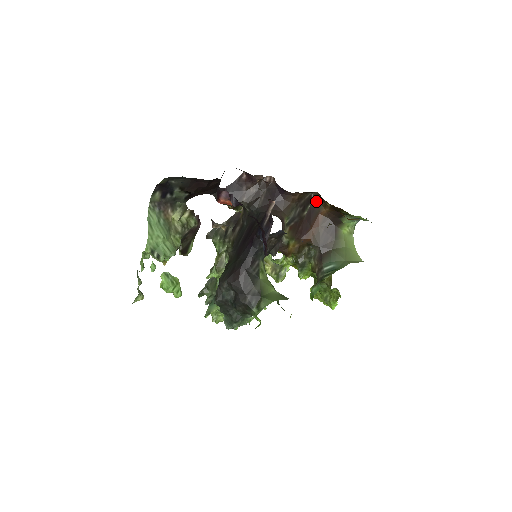
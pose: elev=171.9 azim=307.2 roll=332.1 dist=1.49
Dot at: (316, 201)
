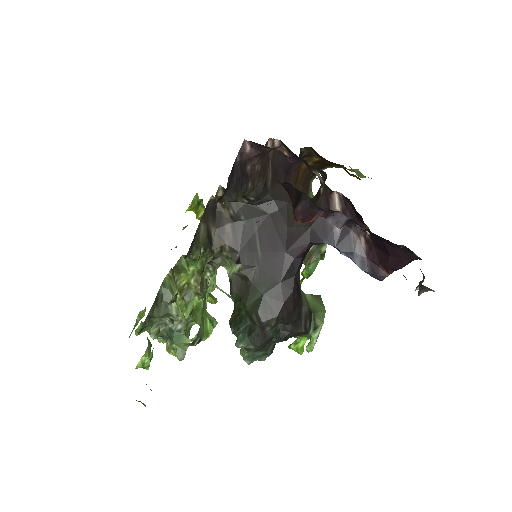
Dot at: (302, 157)
